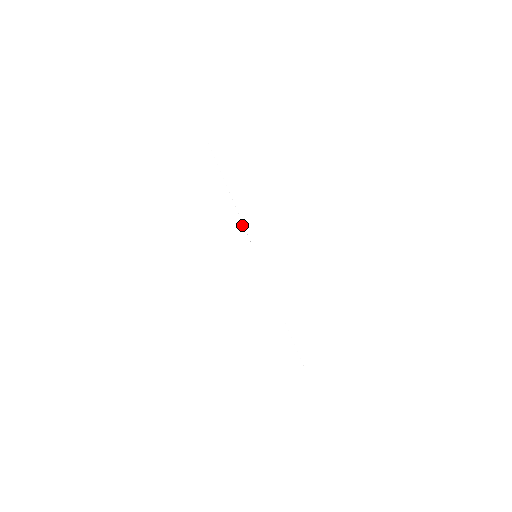
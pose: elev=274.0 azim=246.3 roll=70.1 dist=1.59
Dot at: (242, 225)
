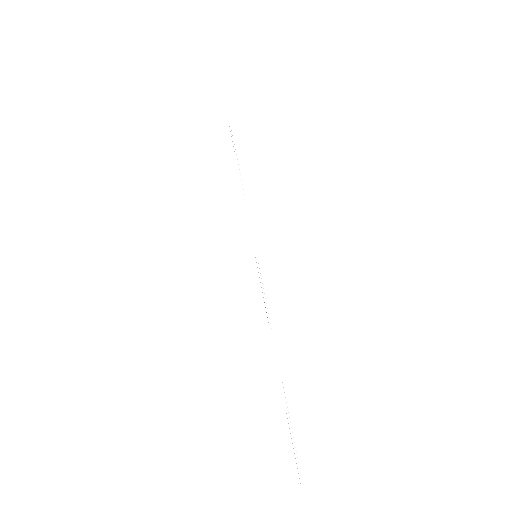
Dot at: occluded
